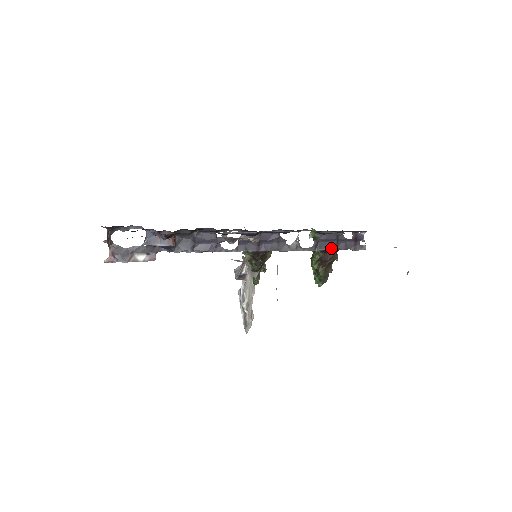
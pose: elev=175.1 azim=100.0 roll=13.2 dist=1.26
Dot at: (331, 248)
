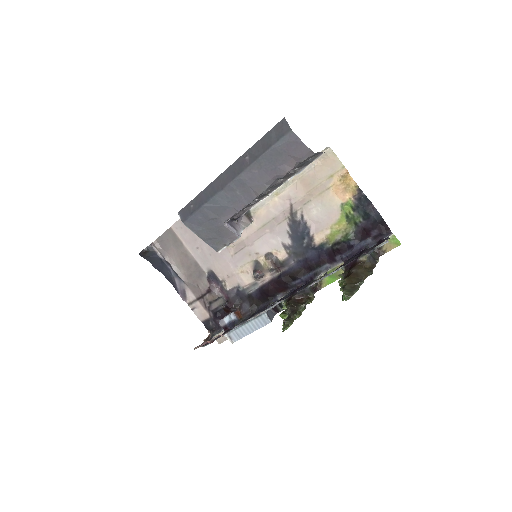
Dot at: (353, 260)
